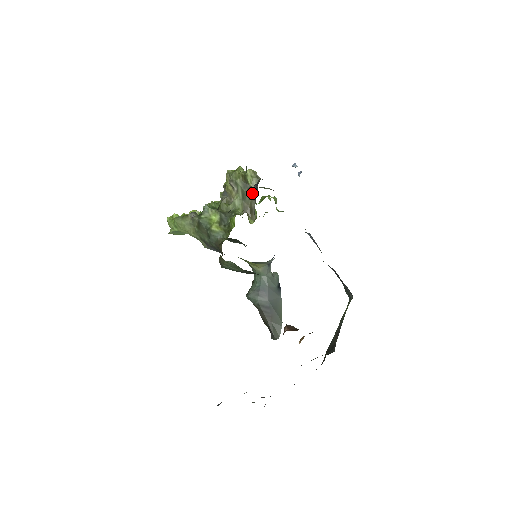
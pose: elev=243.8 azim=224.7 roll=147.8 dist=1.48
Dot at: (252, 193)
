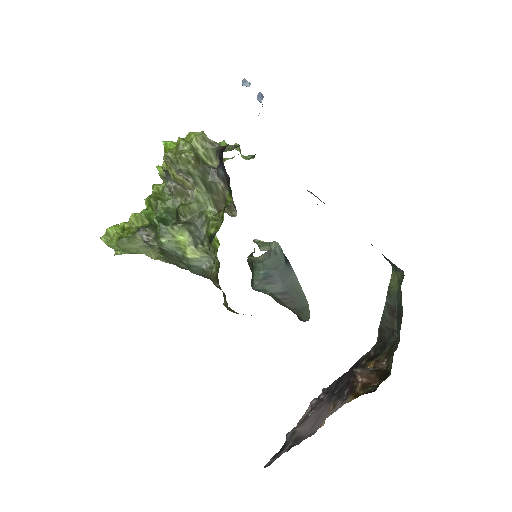
Dot at: (219, 180)
